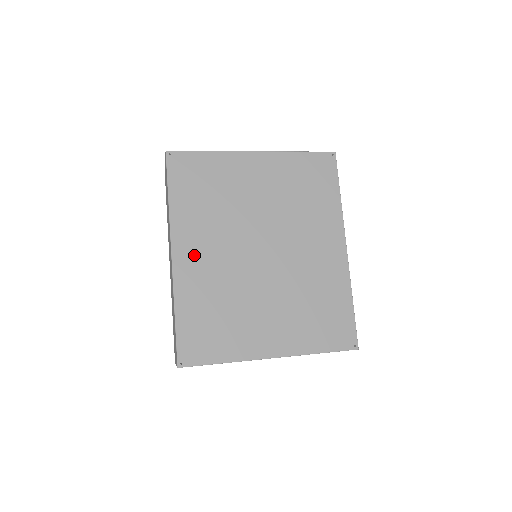
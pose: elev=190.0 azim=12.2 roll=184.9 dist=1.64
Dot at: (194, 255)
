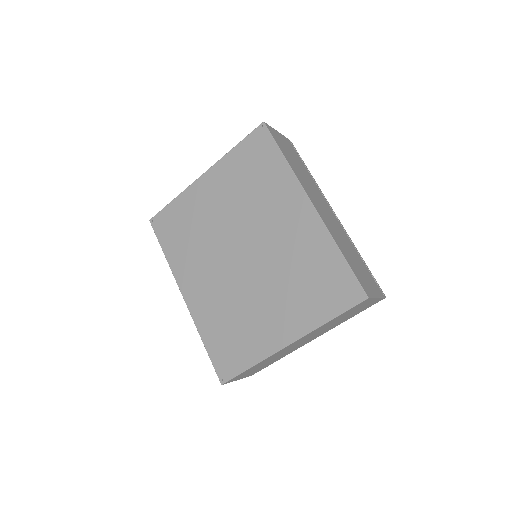
Dot at: (196, 288)
